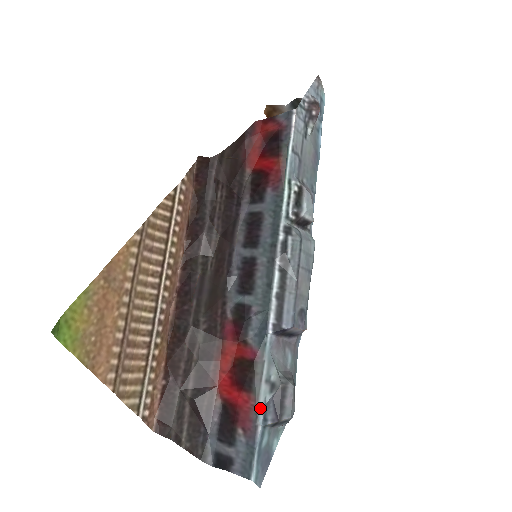
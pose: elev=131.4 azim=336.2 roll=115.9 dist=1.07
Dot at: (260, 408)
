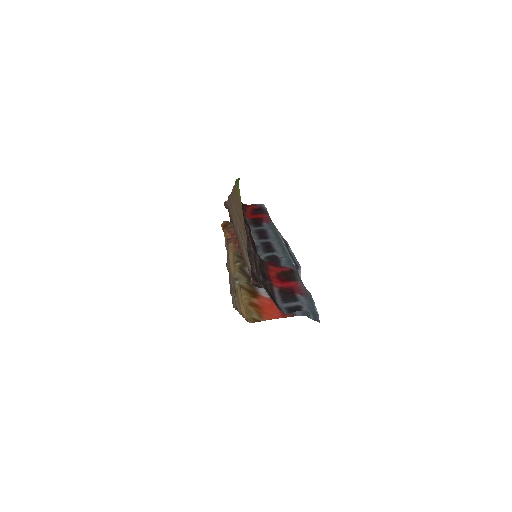
Dot at: (305, 287)
